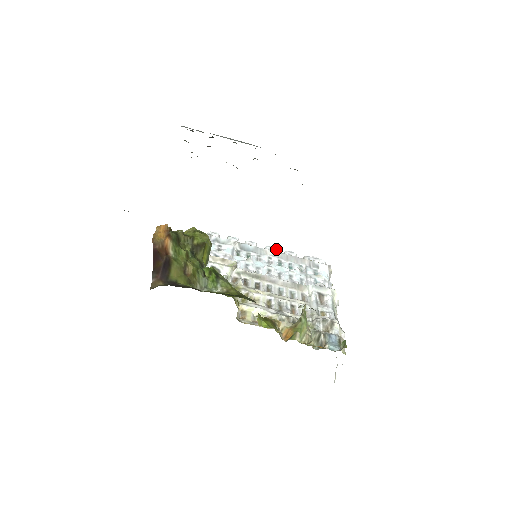
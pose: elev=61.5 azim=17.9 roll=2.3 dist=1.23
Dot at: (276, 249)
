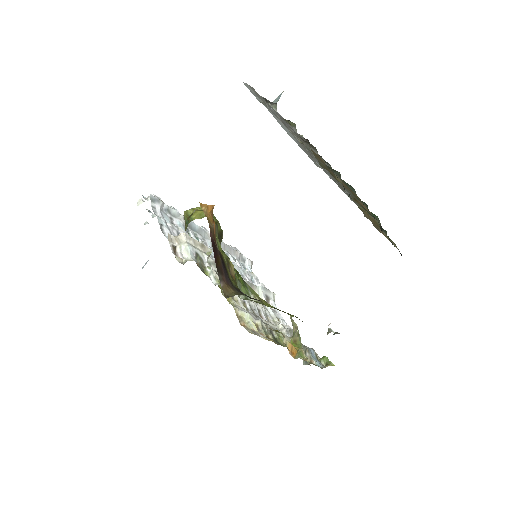
Dot at: occluded
